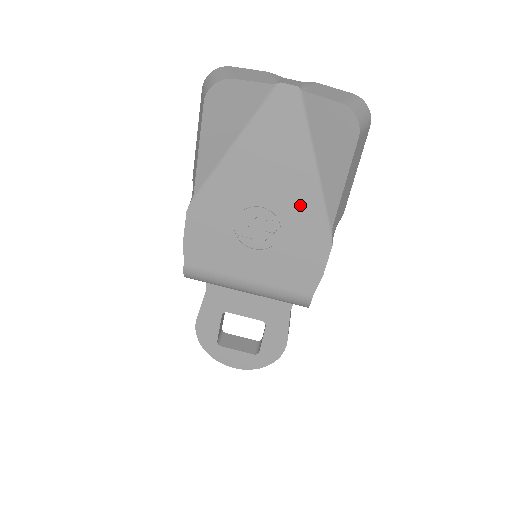
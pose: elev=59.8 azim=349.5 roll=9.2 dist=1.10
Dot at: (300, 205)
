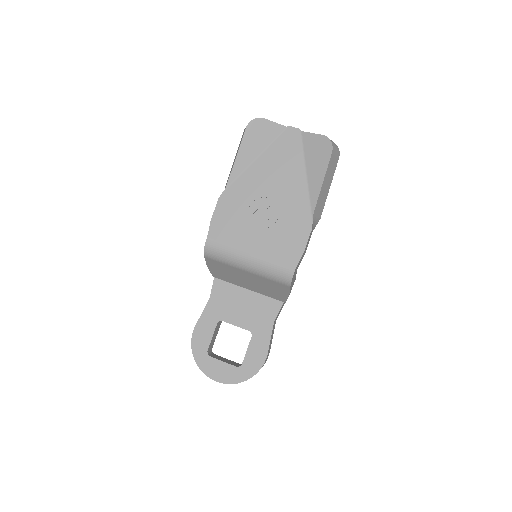
Dot at: (293, 198)
